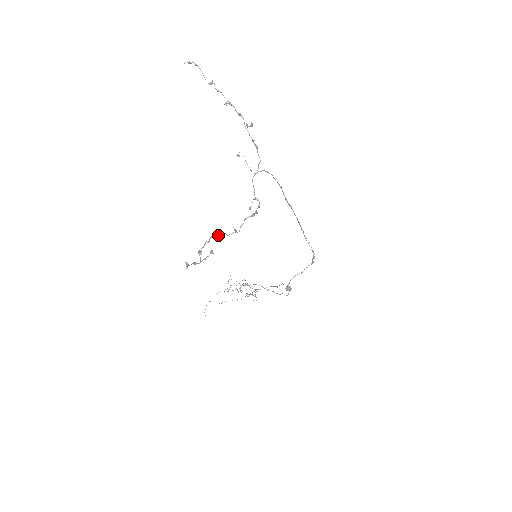
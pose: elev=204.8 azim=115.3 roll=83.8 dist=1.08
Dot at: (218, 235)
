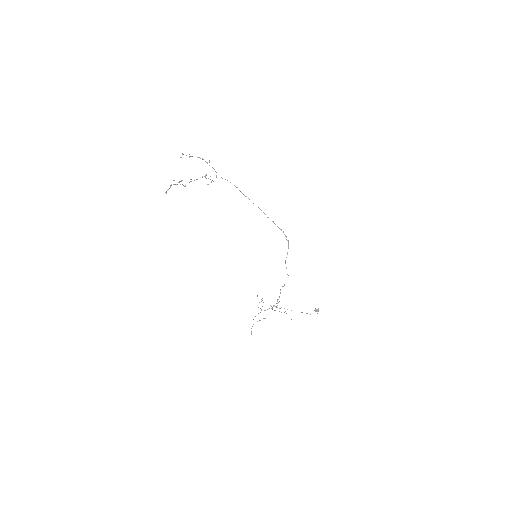
Dot at: (181, 181)
